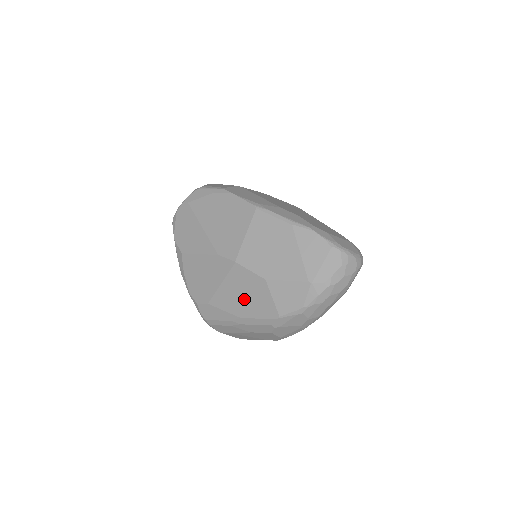
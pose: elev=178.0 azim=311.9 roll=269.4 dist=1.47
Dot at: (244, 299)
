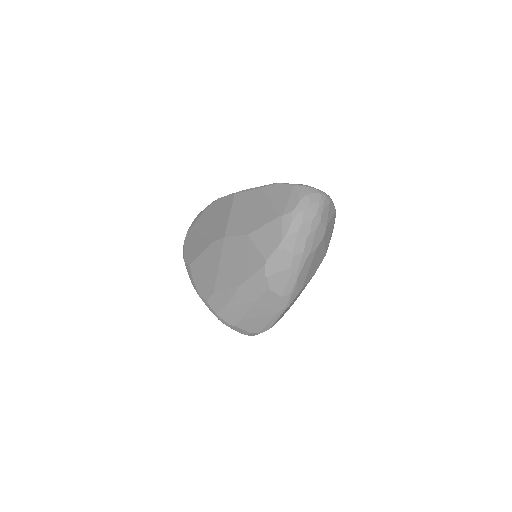
Dot at: (238, 265)
